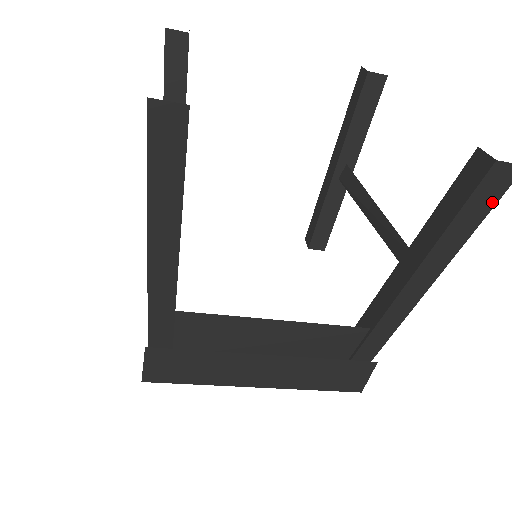
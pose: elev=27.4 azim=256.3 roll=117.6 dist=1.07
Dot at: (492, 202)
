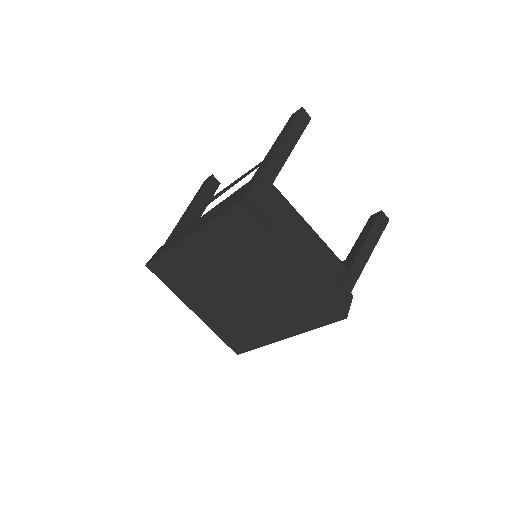
Dot at: (383, 227)
